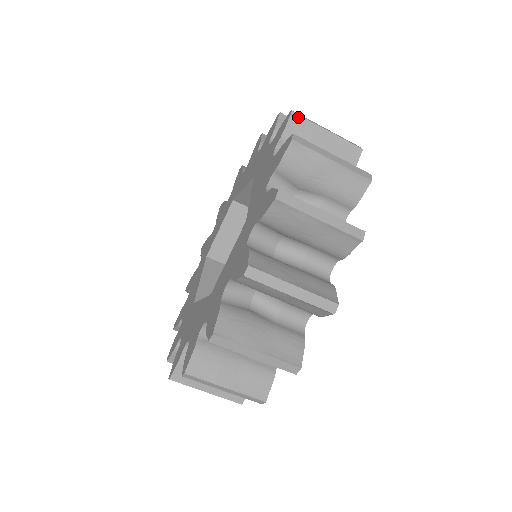
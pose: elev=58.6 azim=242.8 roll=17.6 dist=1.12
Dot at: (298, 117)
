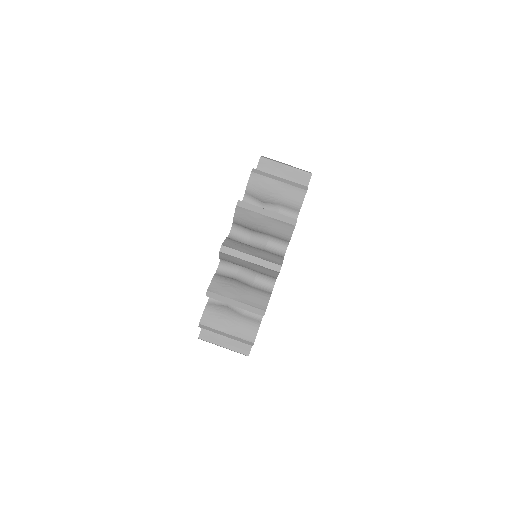
Dot at: occluded
